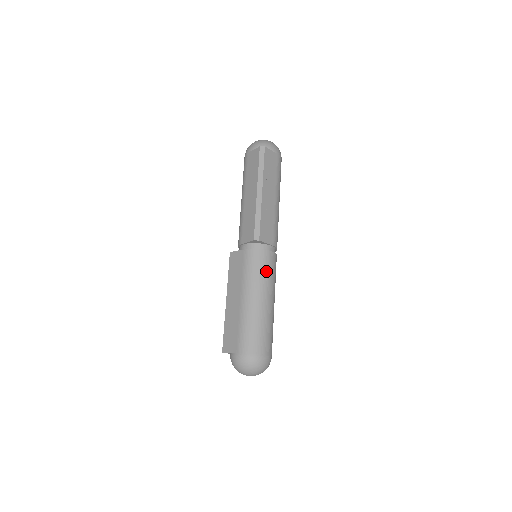
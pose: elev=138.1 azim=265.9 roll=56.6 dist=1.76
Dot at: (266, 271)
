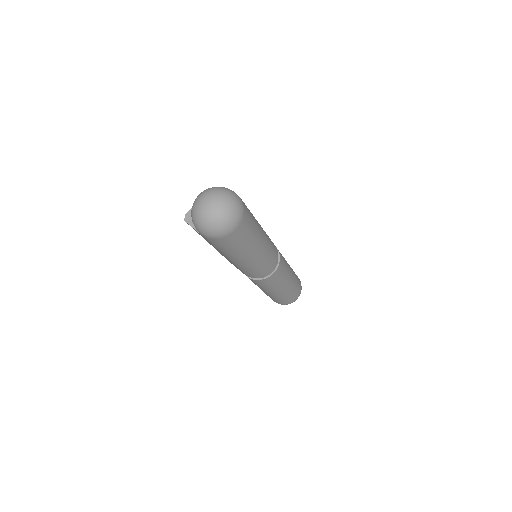
Dot at: occluded
